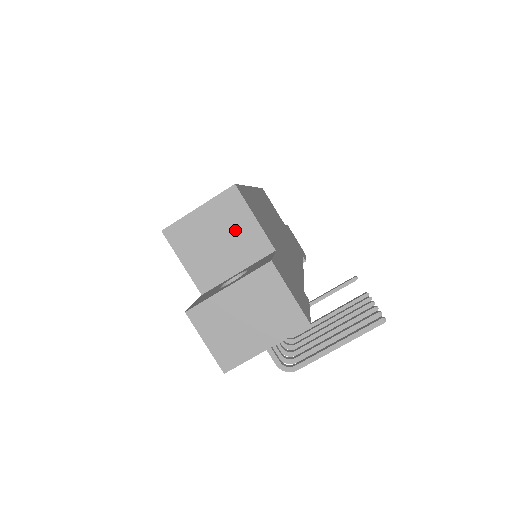
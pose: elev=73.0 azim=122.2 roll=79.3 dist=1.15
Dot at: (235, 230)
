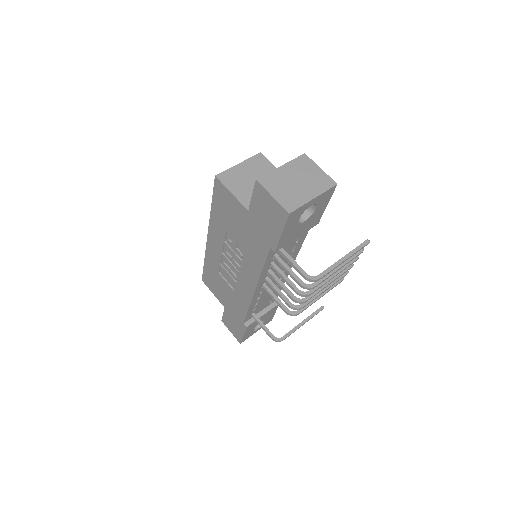
Dot at: occluded
